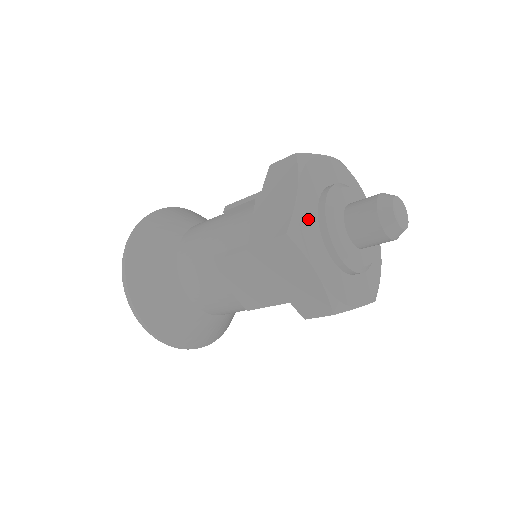
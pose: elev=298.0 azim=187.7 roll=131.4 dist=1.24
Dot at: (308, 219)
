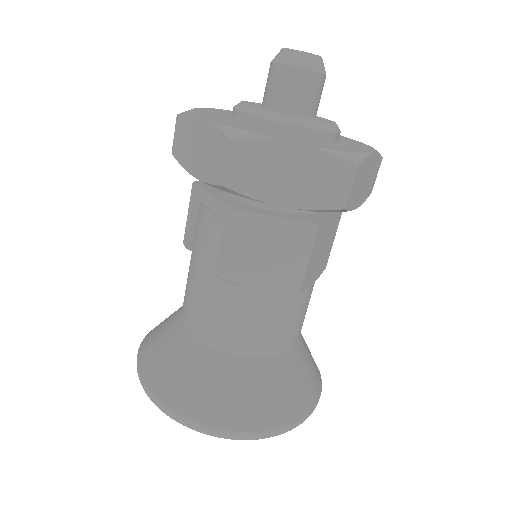
Dot at: (239, 126)
